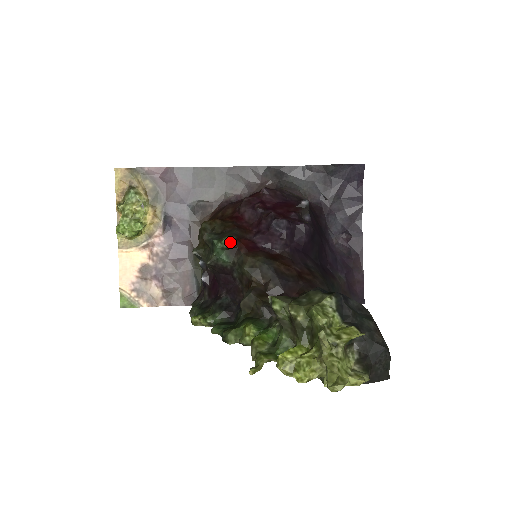
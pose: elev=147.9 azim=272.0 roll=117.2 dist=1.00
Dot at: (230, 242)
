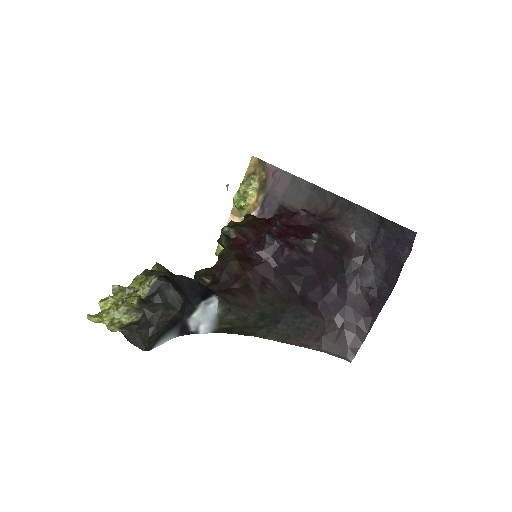
Dot at: (227, 232)
